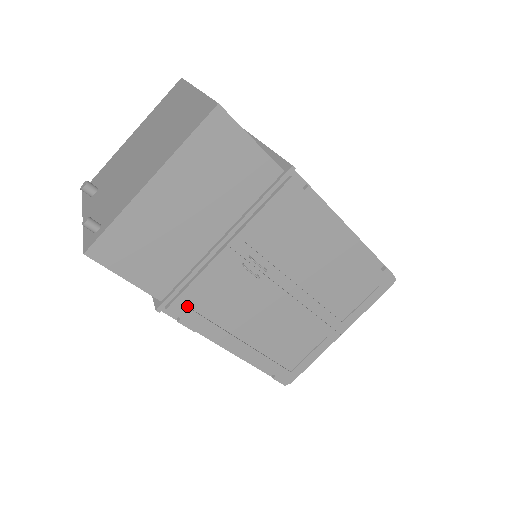
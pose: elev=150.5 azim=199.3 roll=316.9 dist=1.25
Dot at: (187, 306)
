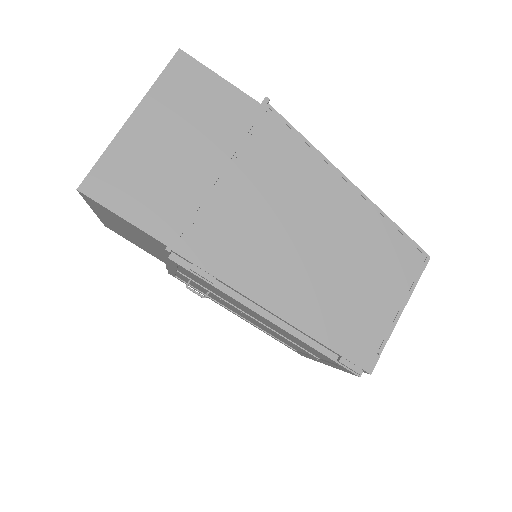
Dot at: (180, 278)
